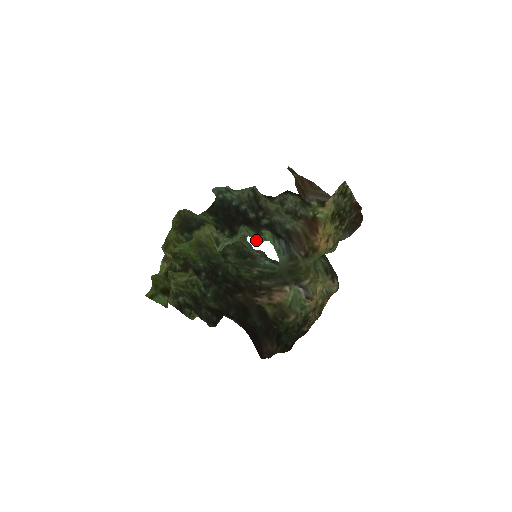
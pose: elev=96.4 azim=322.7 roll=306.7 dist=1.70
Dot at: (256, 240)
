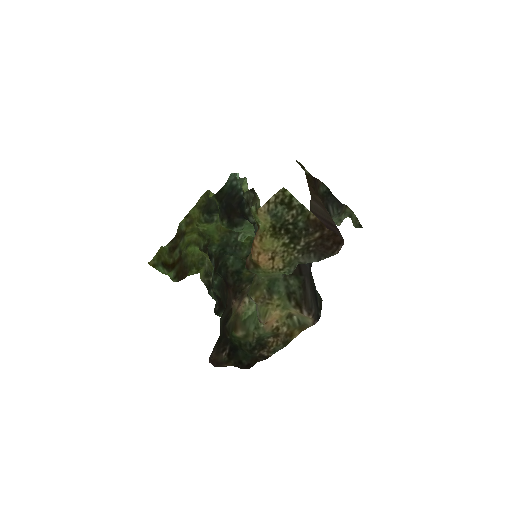
Dot at: occluded
